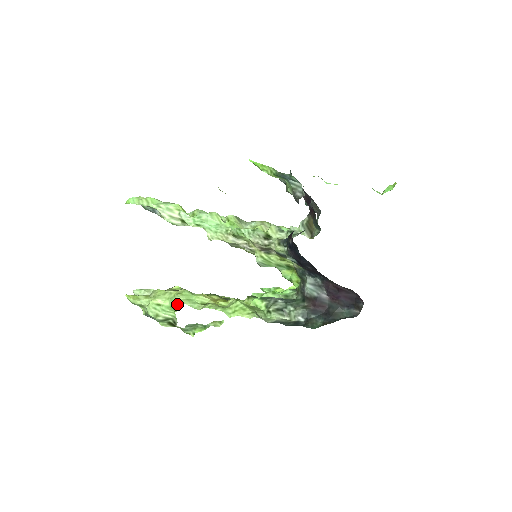
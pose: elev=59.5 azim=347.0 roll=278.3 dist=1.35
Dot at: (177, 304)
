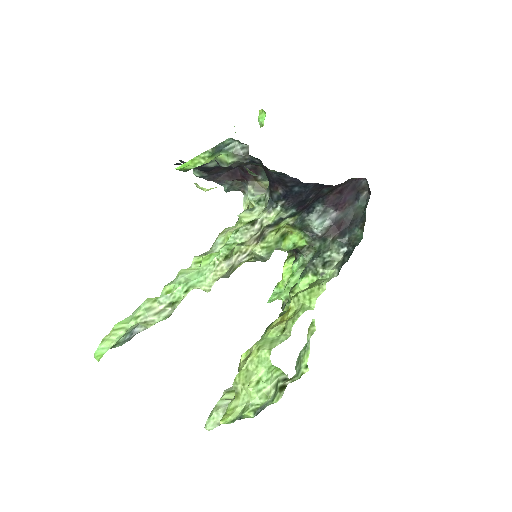
Dot at: occluded
